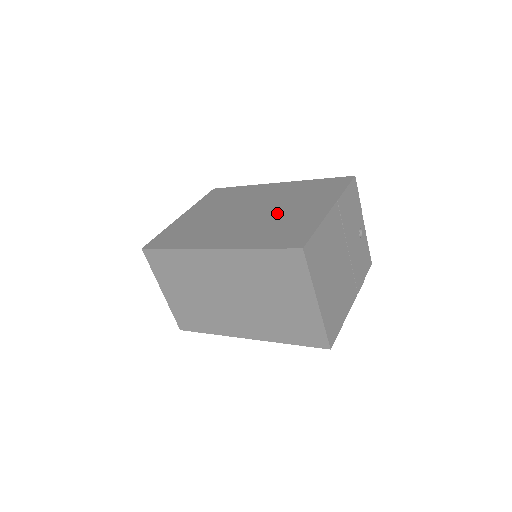
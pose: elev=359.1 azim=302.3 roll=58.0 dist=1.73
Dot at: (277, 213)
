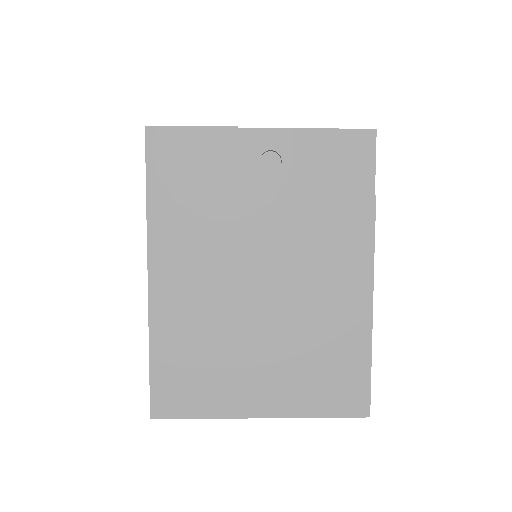
Dot at: occluded
